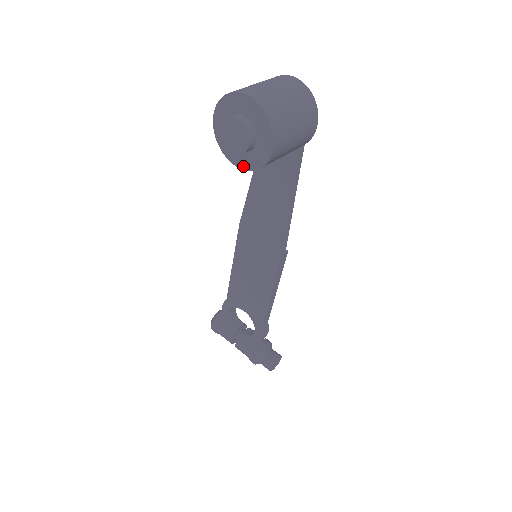
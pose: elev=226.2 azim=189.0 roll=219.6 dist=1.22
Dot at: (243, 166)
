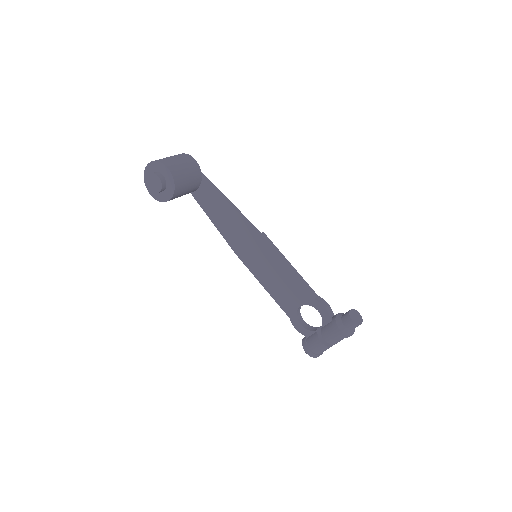
Dot at: (172, 193)
